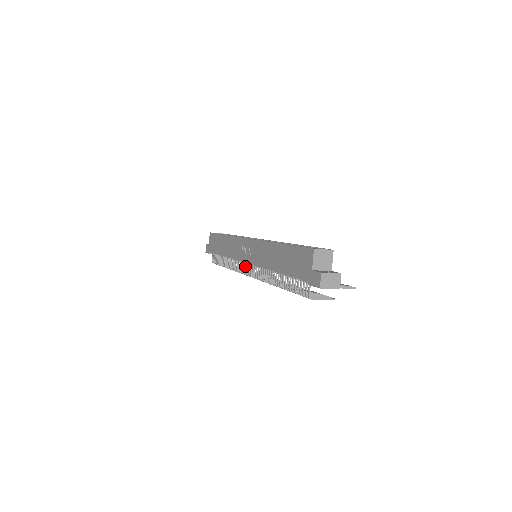
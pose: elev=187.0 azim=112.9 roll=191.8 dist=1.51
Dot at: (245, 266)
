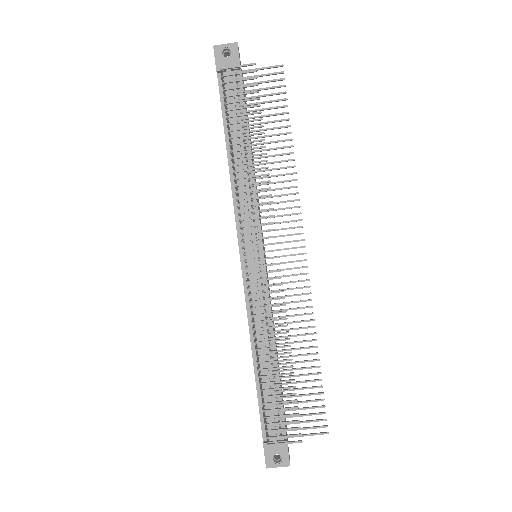
Dot at: occluded
